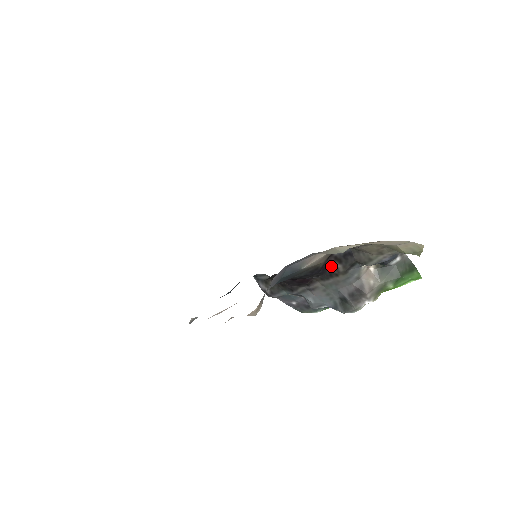
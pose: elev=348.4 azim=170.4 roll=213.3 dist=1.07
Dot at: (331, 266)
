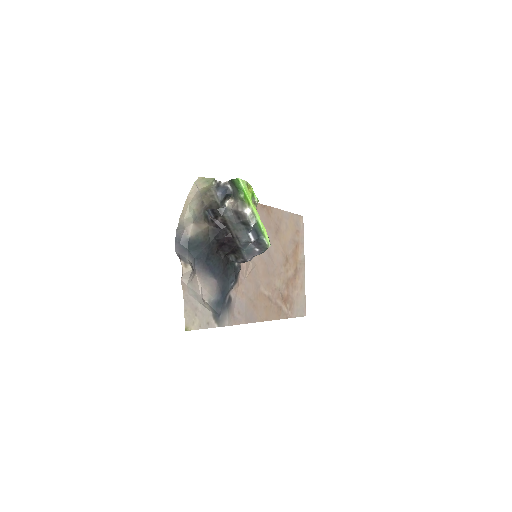
Dot at: (220, 222)
